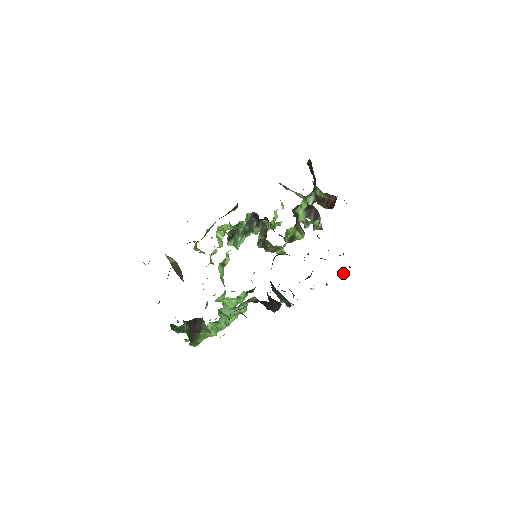
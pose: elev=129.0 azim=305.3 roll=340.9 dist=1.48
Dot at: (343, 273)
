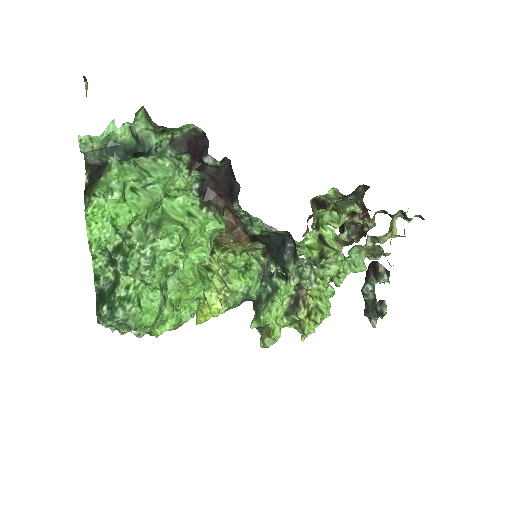
Dot at: (404, 232)
